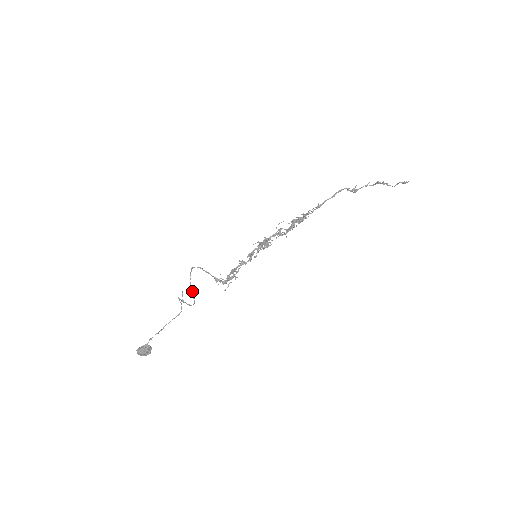
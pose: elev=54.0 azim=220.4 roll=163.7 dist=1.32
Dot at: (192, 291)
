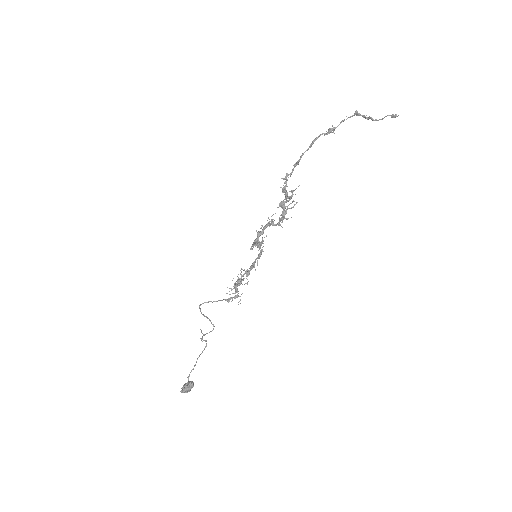
Dot at: (207, 318)
